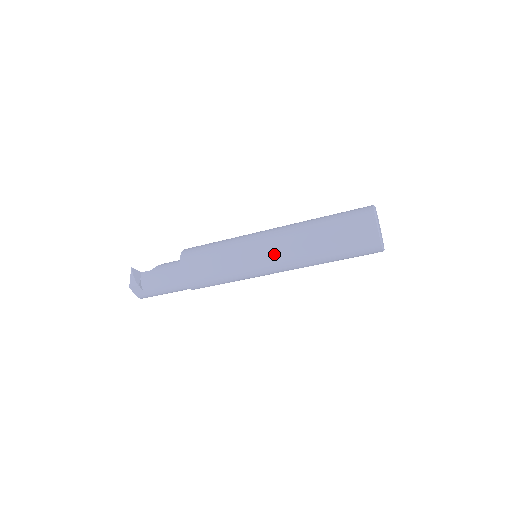
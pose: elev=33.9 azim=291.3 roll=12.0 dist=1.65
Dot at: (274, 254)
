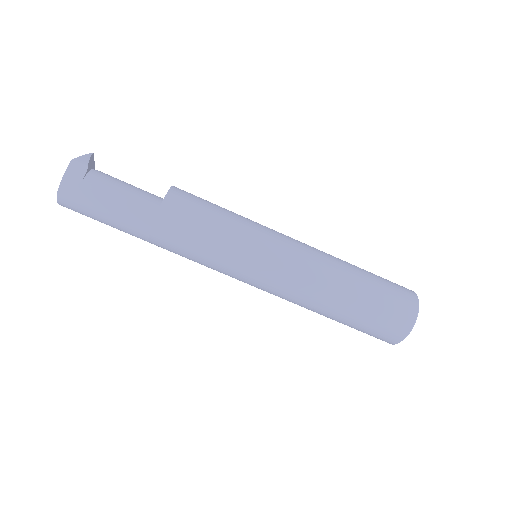
Dot at: (299, 251)
